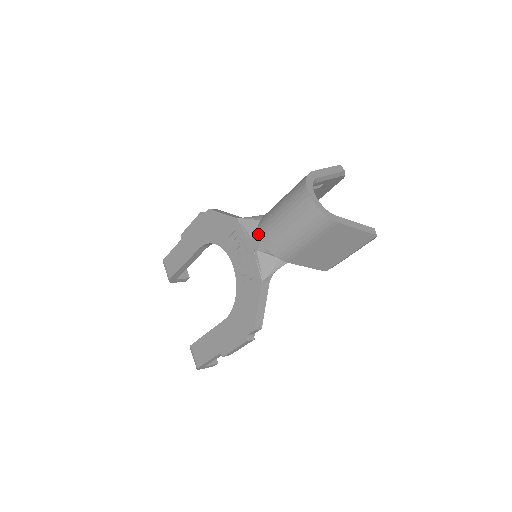
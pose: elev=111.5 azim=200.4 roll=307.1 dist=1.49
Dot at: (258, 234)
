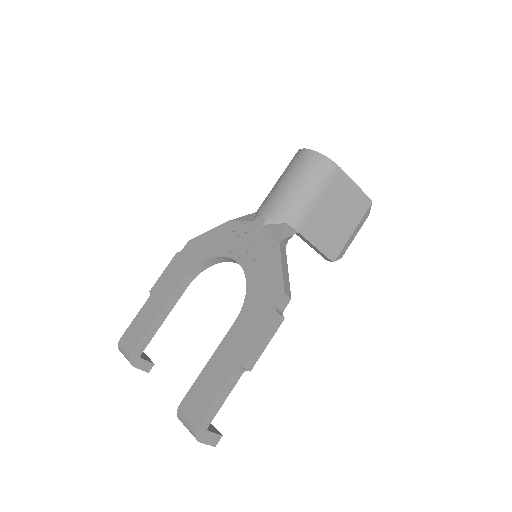
Dot at: (260, 212)
